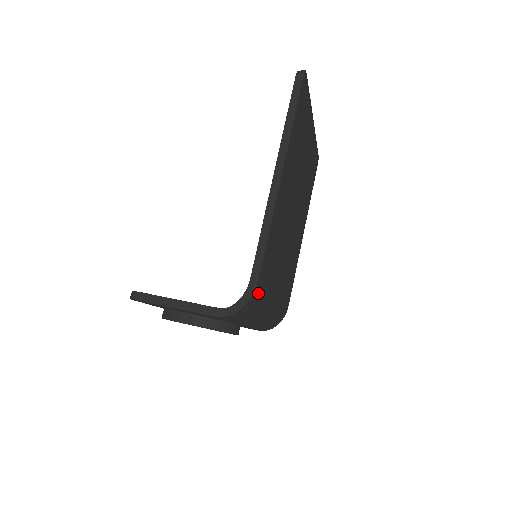
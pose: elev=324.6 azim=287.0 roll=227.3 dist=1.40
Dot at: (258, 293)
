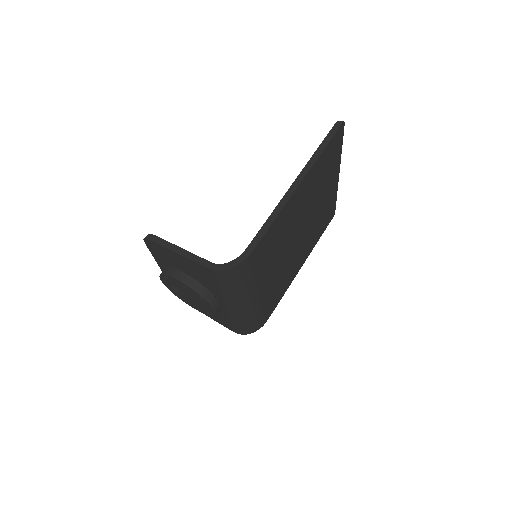
Dot at: (248, 264)
